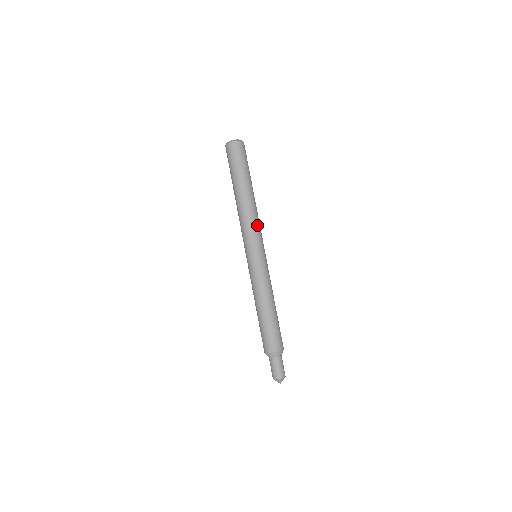
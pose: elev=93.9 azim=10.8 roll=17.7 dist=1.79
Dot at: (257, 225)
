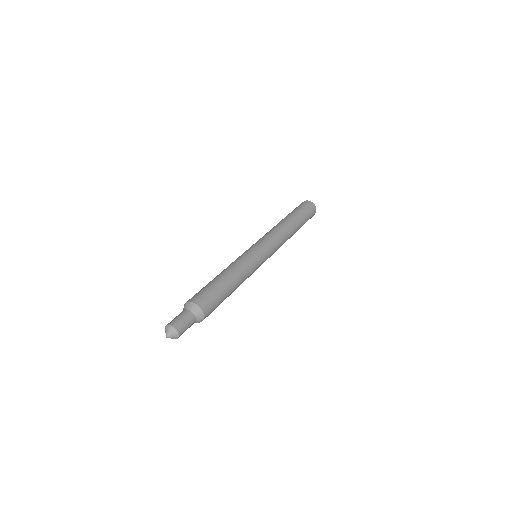
Dot at: (276, 237)
